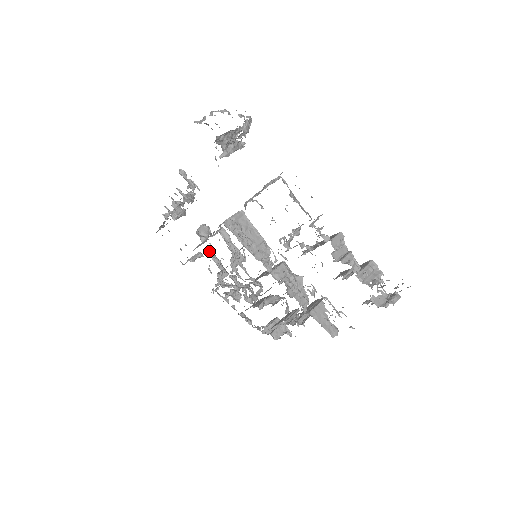
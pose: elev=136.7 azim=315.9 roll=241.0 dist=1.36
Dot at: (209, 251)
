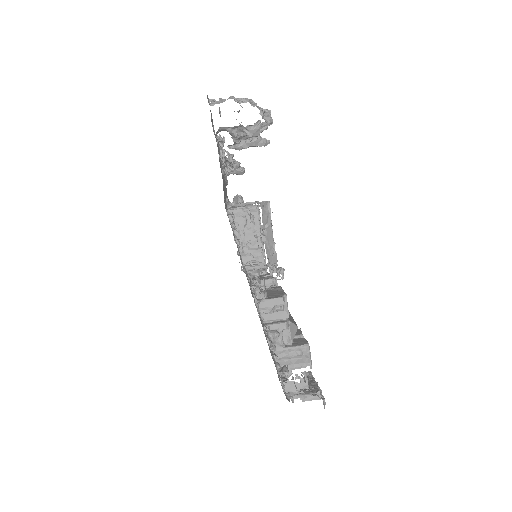
Dot at: occluded
